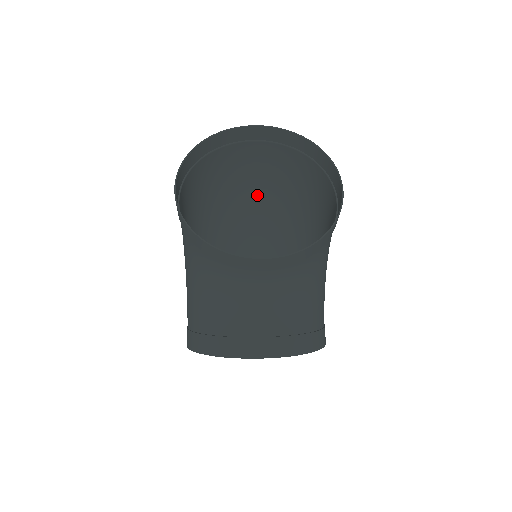
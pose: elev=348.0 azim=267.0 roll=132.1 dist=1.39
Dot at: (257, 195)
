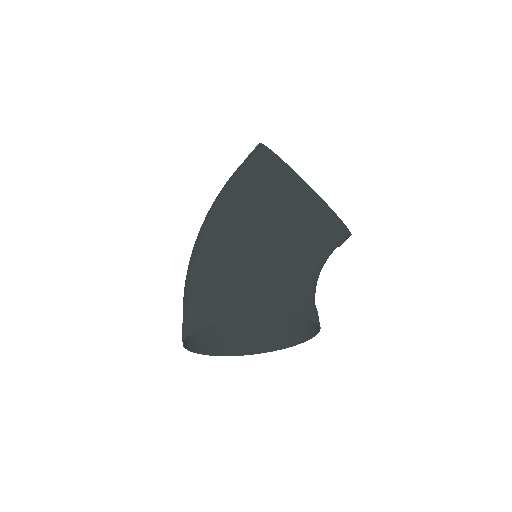
Dot at: occluded
